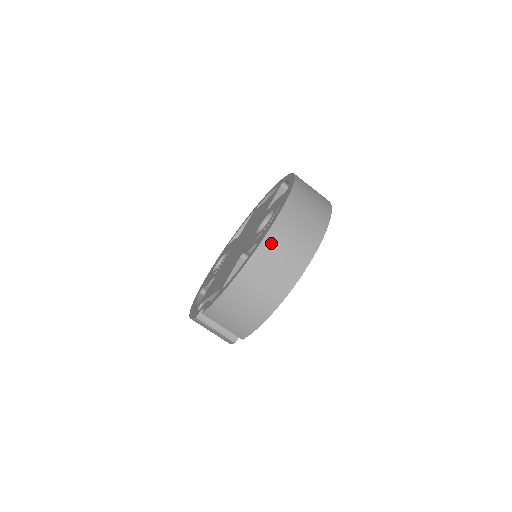
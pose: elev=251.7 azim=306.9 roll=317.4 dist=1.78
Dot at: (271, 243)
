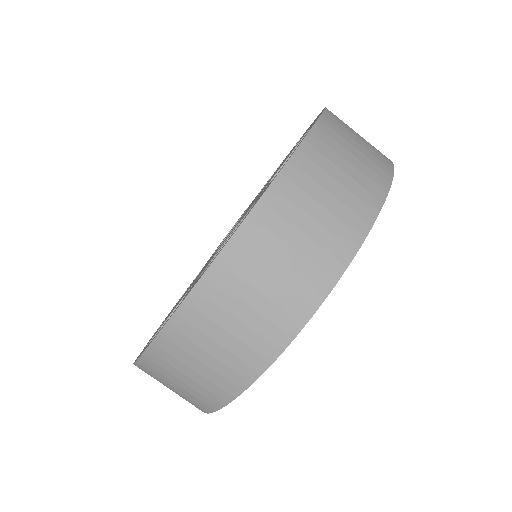
Dot at: (192, 319)
